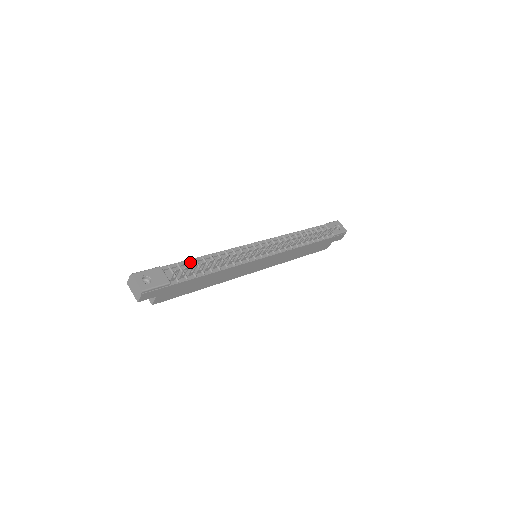
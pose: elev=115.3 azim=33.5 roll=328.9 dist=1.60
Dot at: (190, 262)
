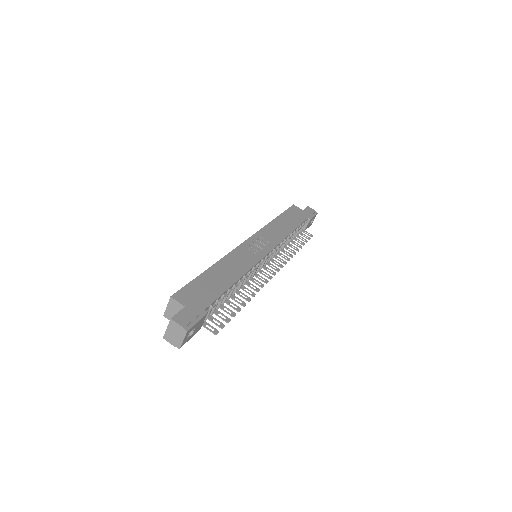
Dot at: occluded
